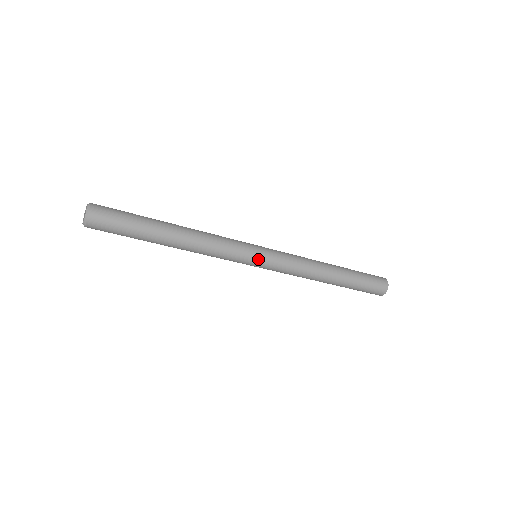
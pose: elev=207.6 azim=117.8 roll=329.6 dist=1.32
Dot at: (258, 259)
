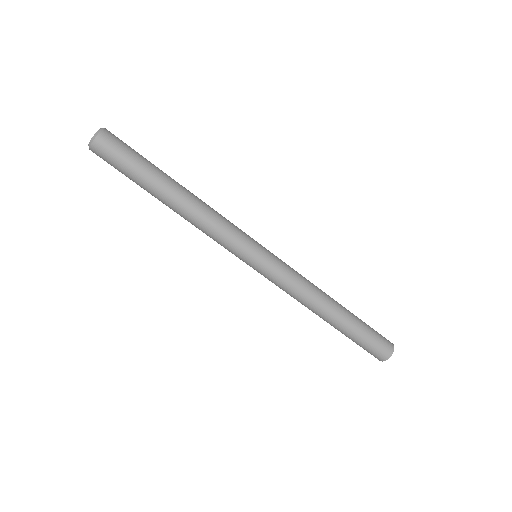
Dot at: (259, 254)
